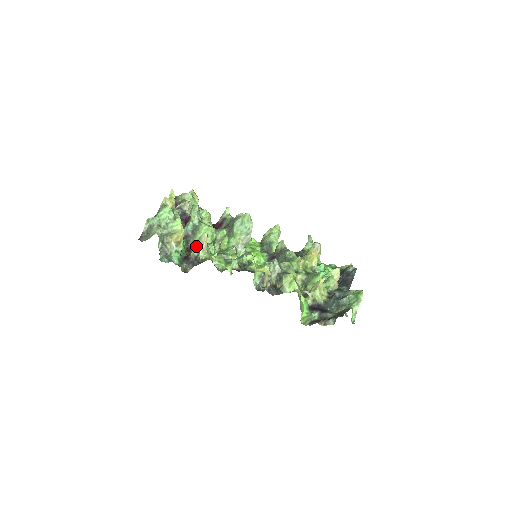
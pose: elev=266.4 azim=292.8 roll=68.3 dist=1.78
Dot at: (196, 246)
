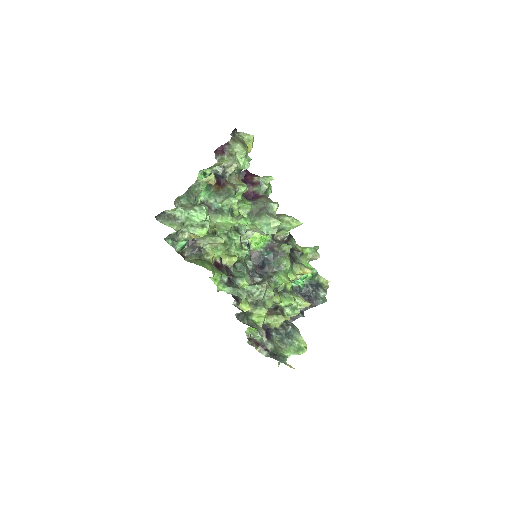
Dot at: (207, 242)
